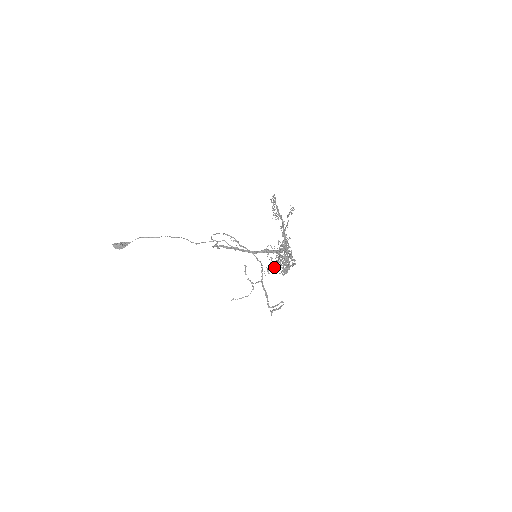
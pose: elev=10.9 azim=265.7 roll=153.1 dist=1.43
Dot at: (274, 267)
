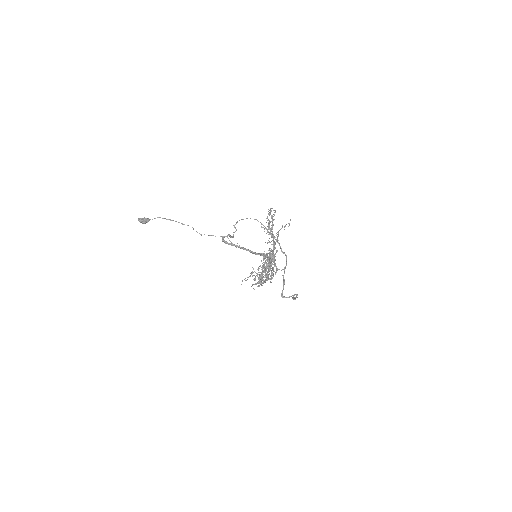
Dot at: (242, 280)
